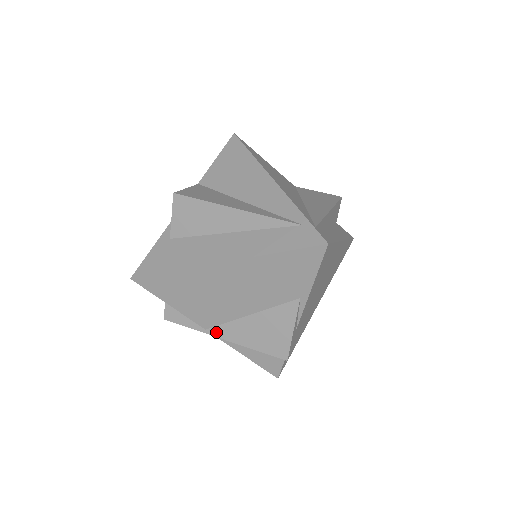
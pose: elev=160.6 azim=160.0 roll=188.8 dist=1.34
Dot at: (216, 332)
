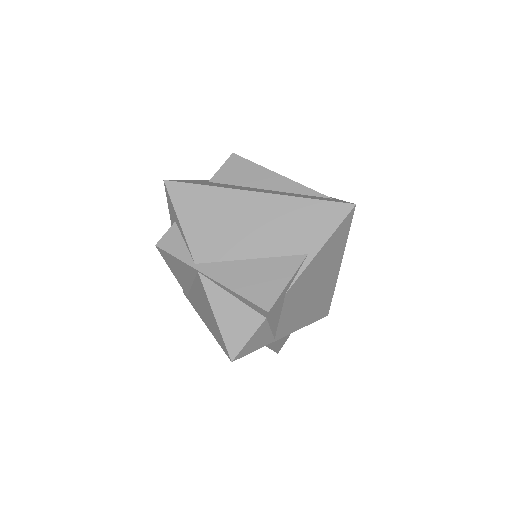
Dot at: (205, 268)
